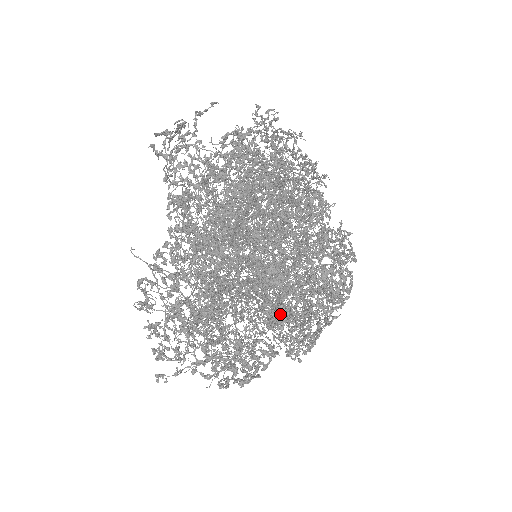
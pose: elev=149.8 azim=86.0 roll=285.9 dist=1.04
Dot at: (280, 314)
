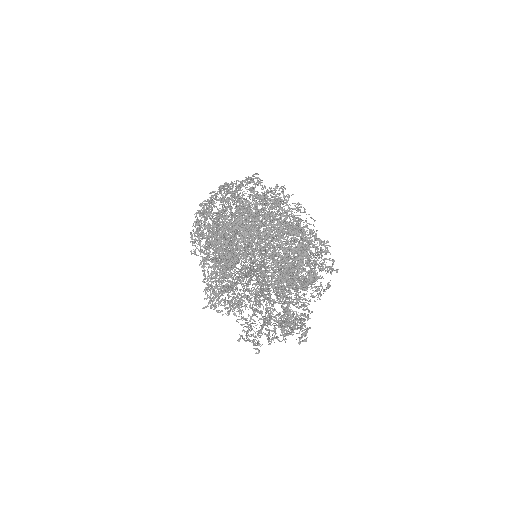
Dot at: occluded
